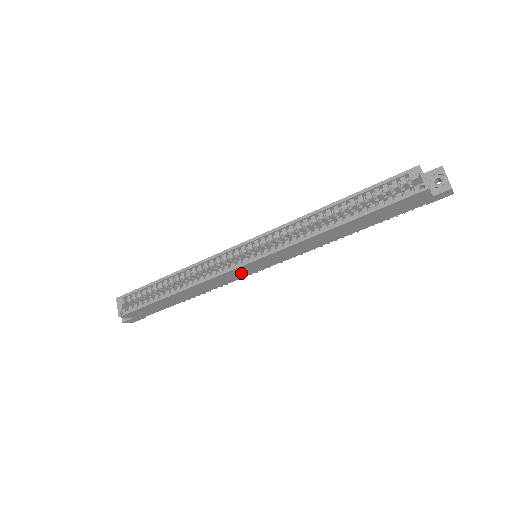
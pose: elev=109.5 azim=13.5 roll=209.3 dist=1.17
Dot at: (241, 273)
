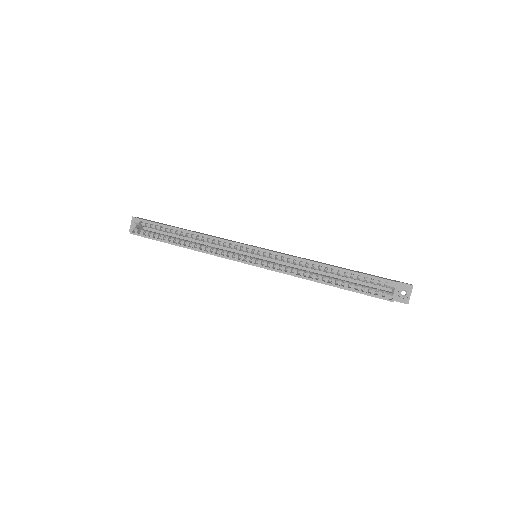
Dot at: occluded
